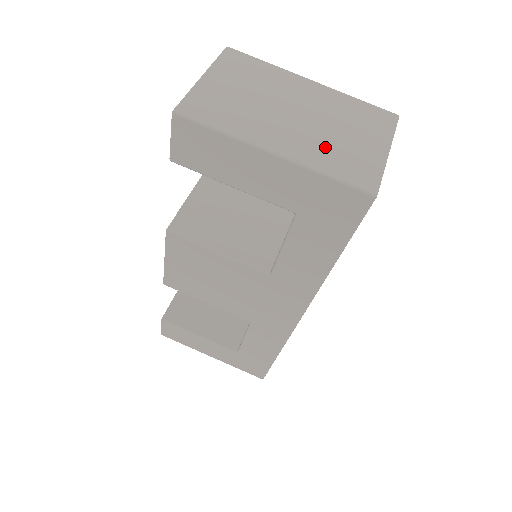
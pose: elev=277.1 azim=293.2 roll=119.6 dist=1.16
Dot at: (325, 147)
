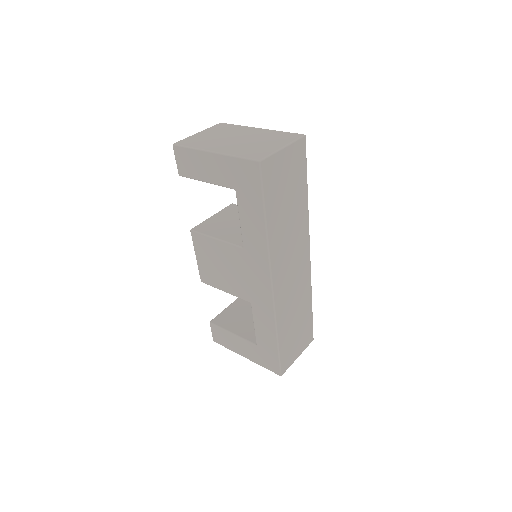
Dot at: (244, 148)
